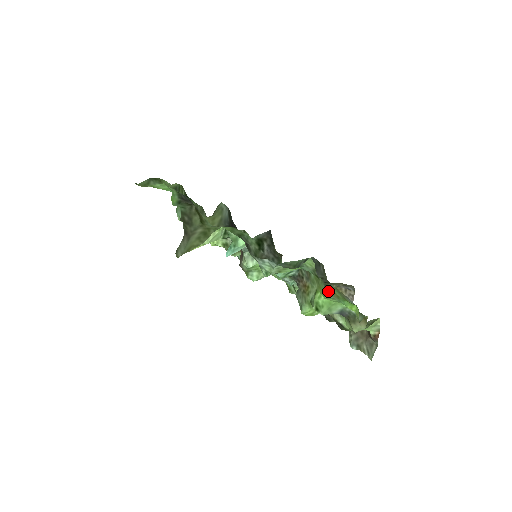
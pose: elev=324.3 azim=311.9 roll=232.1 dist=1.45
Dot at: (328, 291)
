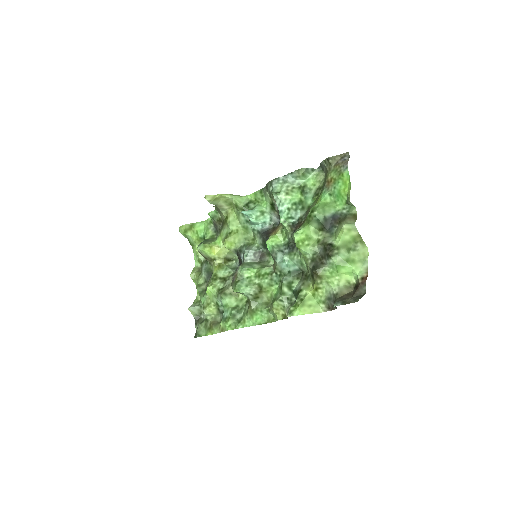
Dot at: (326, 186)
